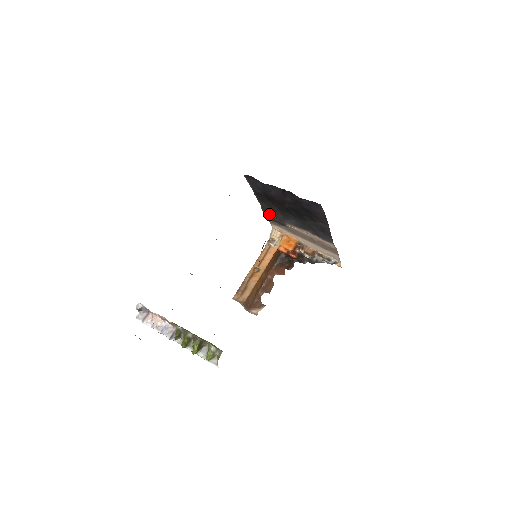
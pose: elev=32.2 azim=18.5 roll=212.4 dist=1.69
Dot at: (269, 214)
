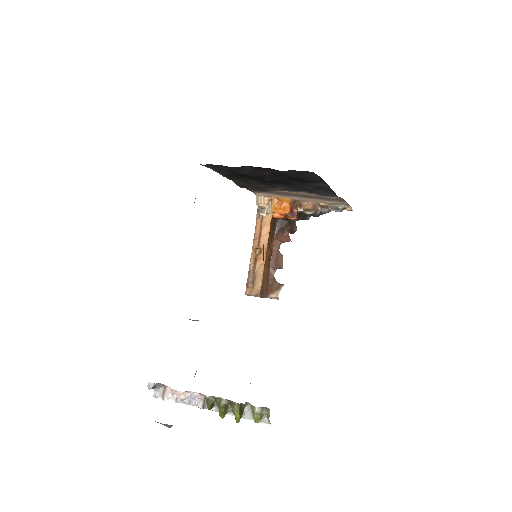
Dot at: occluded
